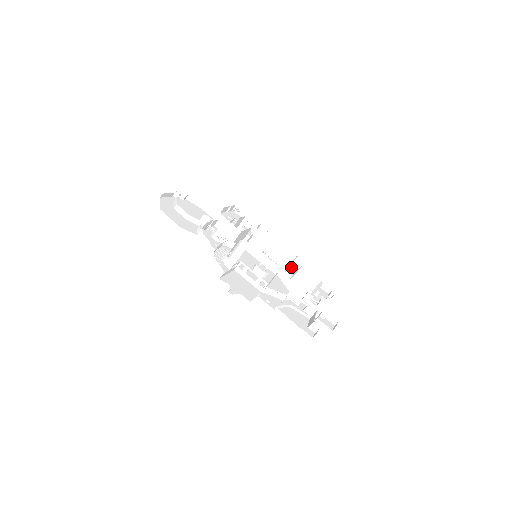
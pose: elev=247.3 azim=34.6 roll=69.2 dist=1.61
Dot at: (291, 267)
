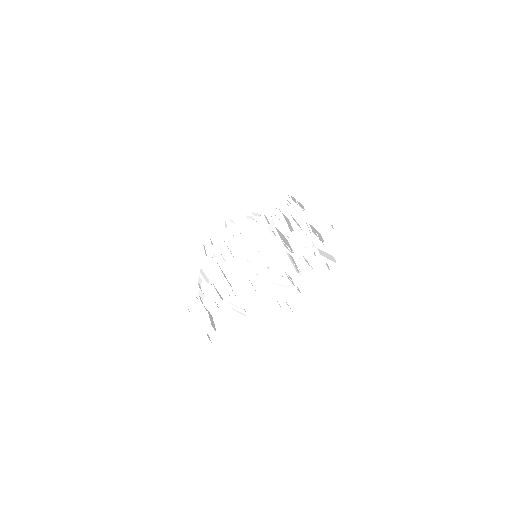
Dot at: occluded
